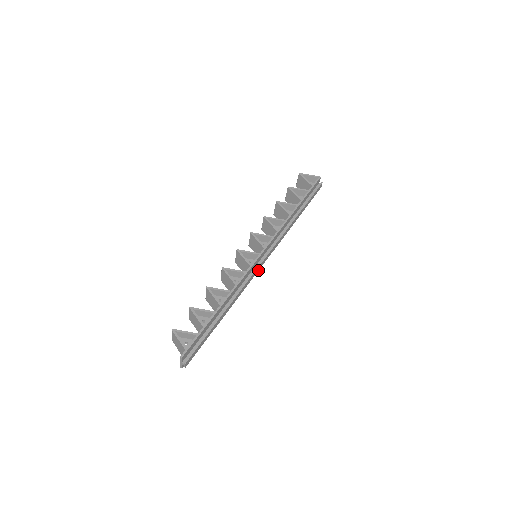
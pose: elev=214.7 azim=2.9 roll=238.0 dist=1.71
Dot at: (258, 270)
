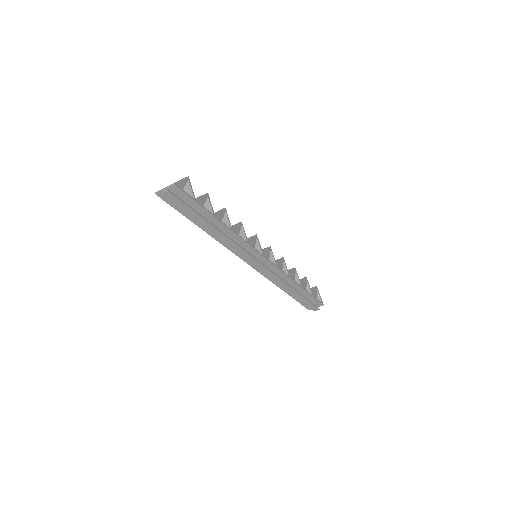
Dot at: (248, 260)
